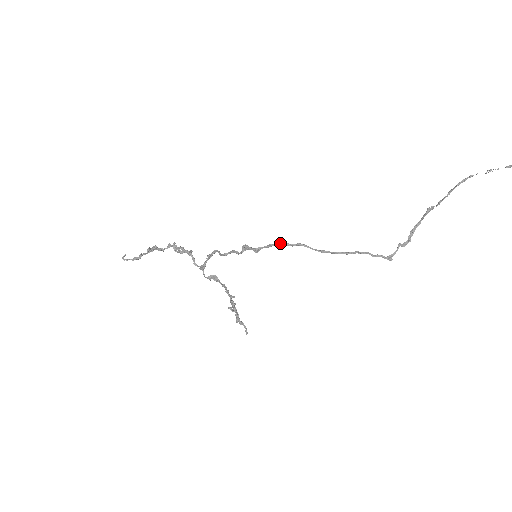
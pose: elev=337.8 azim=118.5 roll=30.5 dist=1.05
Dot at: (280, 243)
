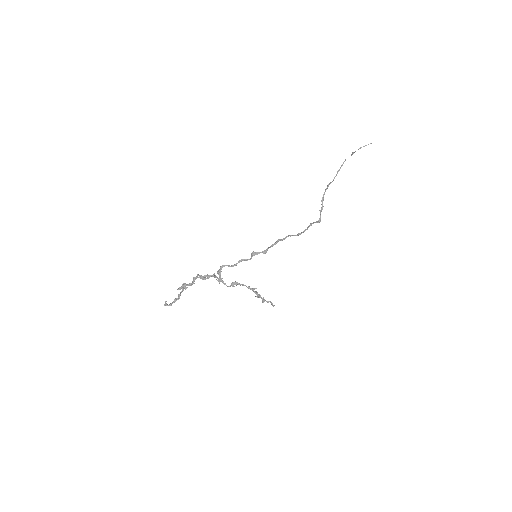
Dot at: (278, 241)
